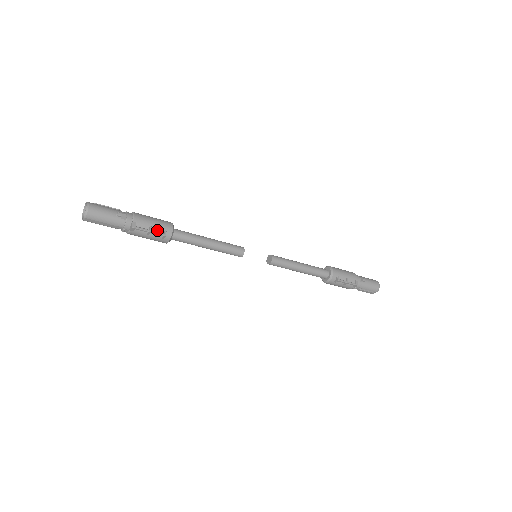
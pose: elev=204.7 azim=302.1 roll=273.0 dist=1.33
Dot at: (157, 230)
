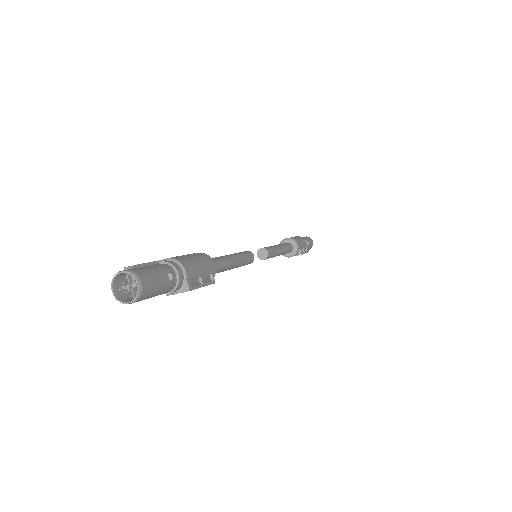
Dot at: (204, 277)
